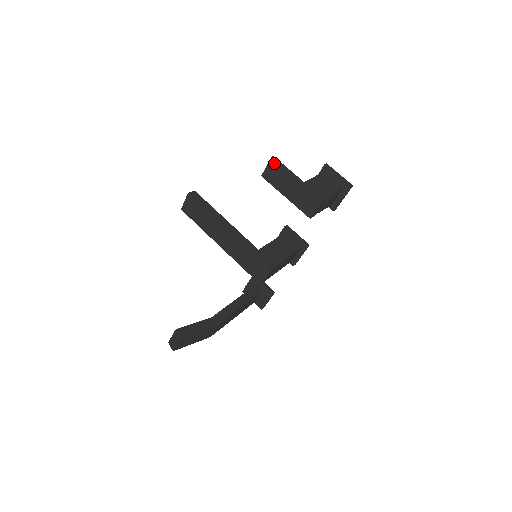
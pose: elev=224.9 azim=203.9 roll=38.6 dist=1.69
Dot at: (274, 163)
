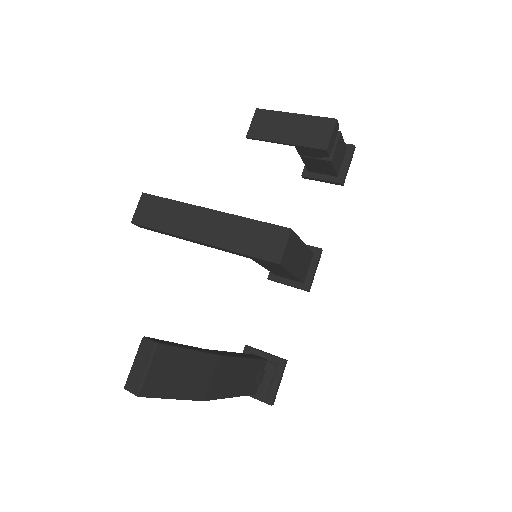
Dot at: (261, 114)
